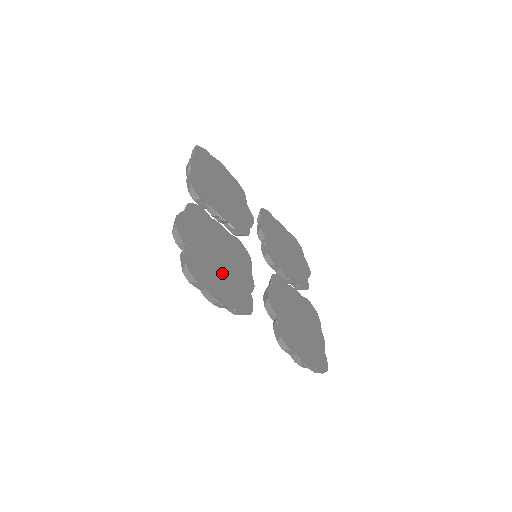
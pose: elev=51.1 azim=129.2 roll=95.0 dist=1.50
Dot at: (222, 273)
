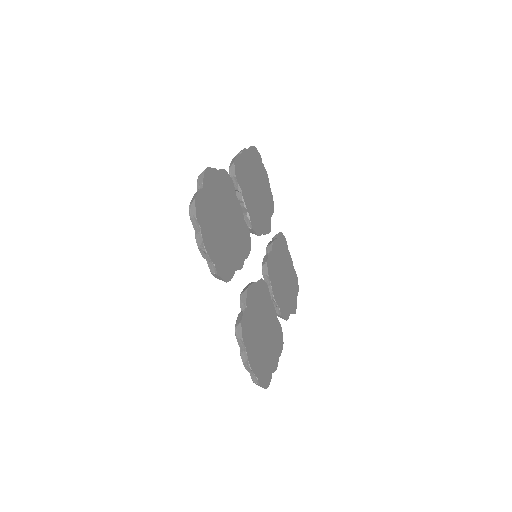
Dot at: (221, 234)
